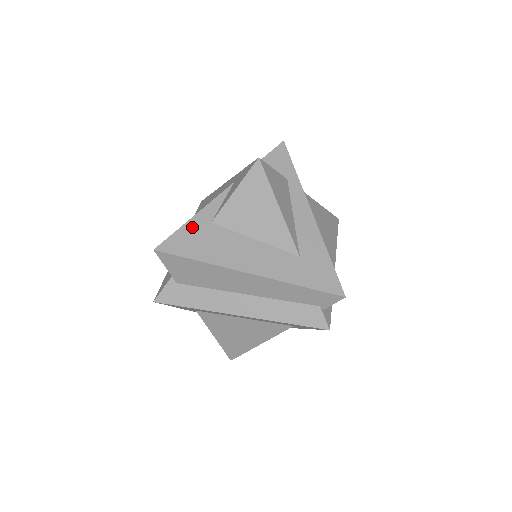
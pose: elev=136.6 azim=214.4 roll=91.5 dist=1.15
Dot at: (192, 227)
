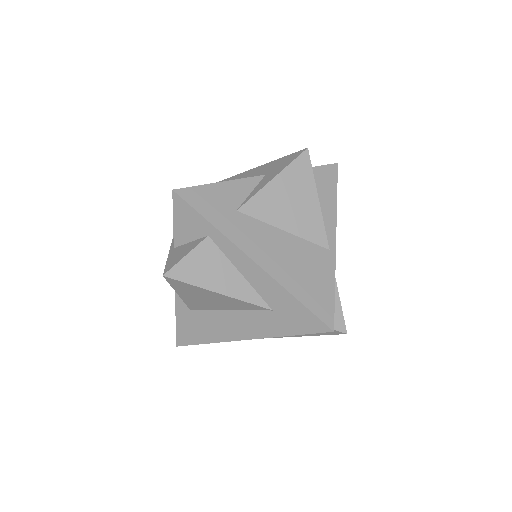
Dot at: (182, 319)
